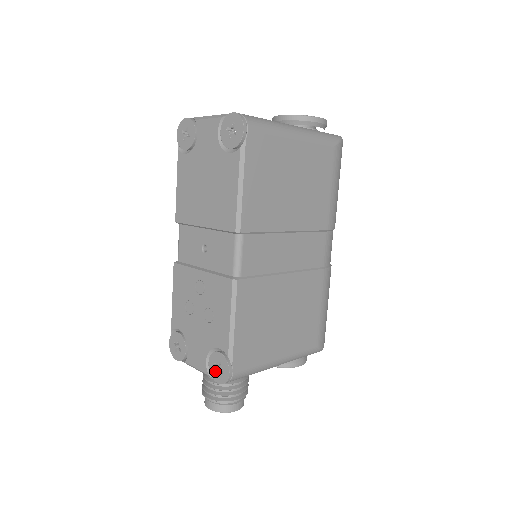
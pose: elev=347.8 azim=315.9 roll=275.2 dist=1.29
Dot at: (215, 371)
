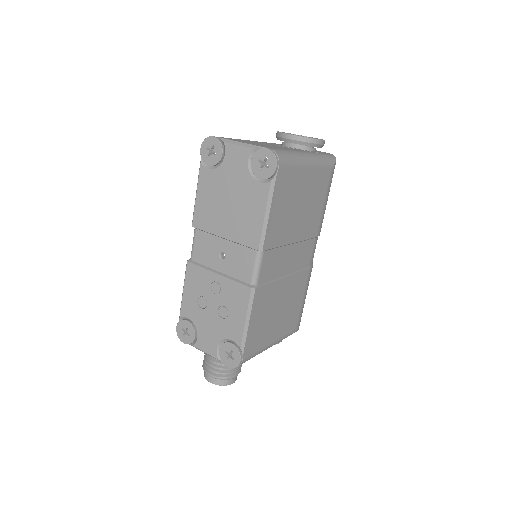
Dot at: (226, 357)
